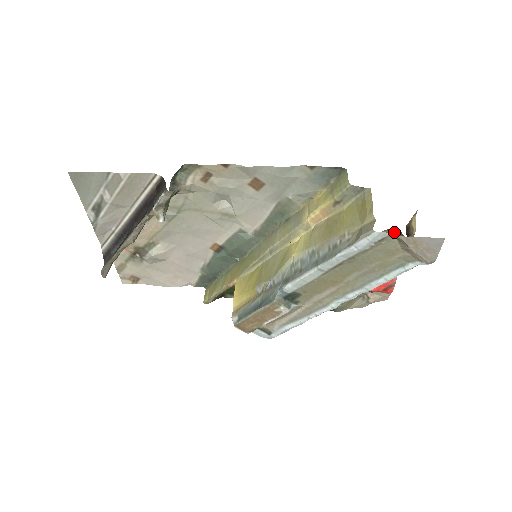
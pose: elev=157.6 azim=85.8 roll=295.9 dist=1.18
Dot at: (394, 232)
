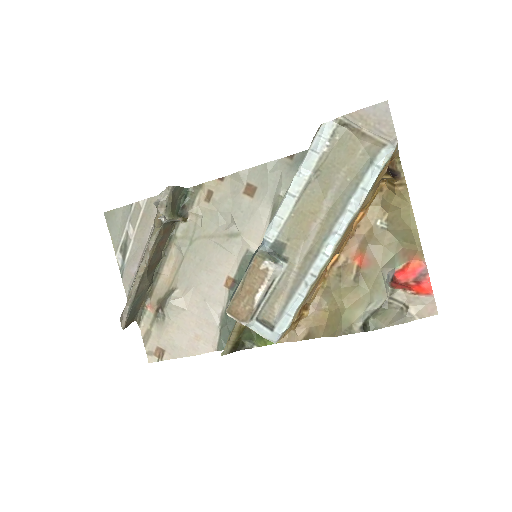
Dot at: (387, 191)
